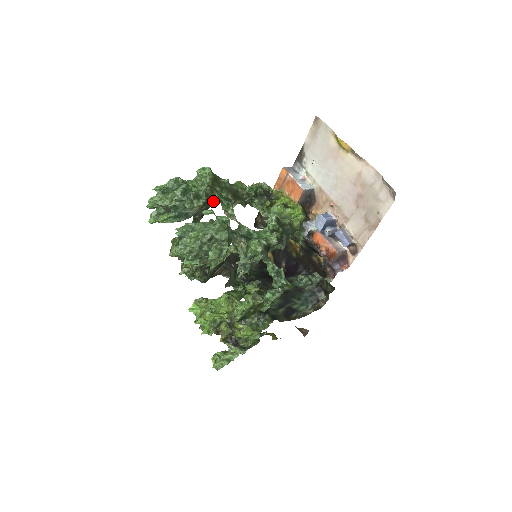
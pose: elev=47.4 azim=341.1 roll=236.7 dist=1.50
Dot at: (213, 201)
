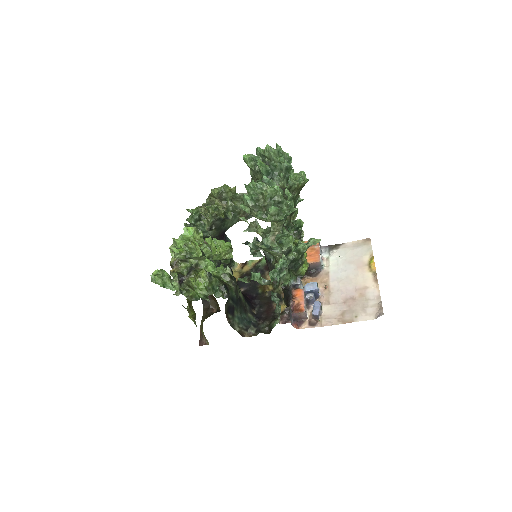
Dot at: occluded
